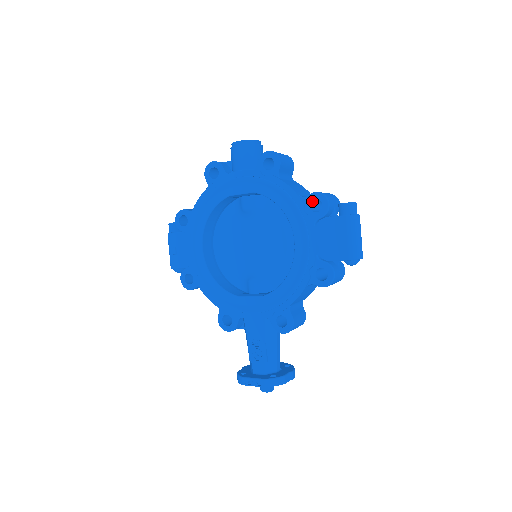
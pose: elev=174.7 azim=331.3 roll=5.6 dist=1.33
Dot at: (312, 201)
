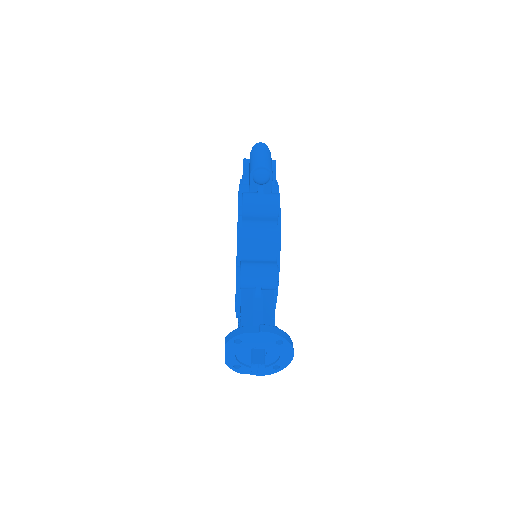
Dot at: occluded
